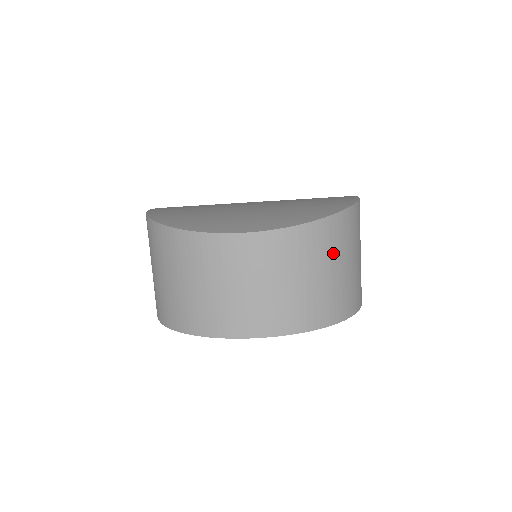
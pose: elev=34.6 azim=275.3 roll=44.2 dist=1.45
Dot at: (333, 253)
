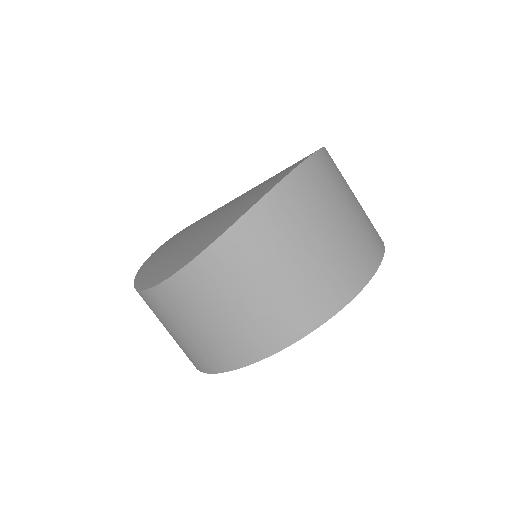
Dot at: (246, 274)
